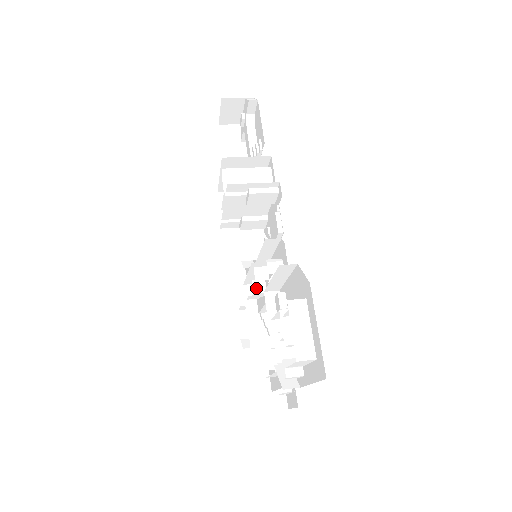
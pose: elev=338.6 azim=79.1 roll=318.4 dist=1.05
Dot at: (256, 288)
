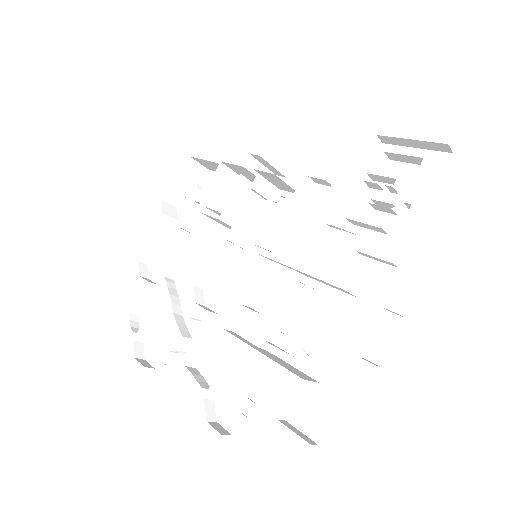
Dot at: occluded
